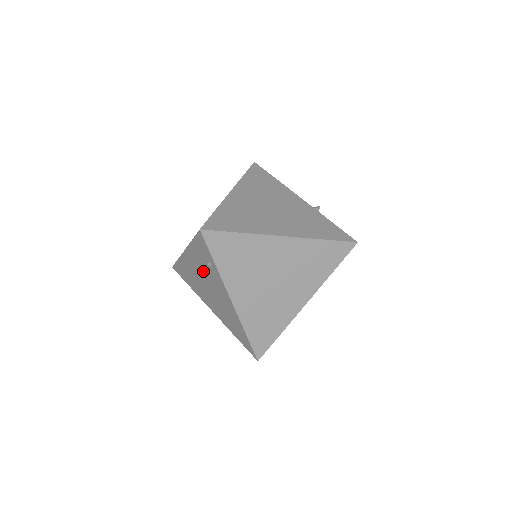
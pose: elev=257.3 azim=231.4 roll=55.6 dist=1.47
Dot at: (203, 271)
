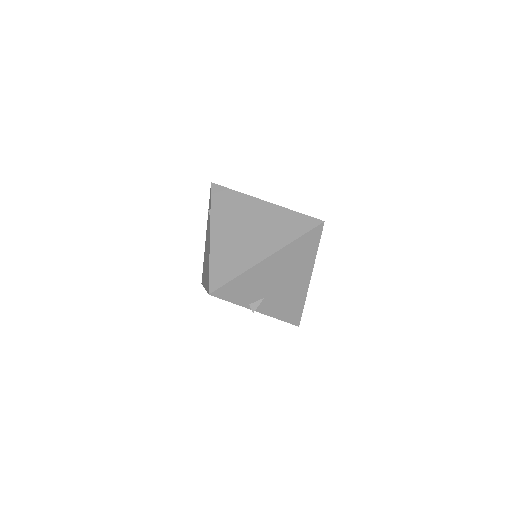
Dot at: occluded
